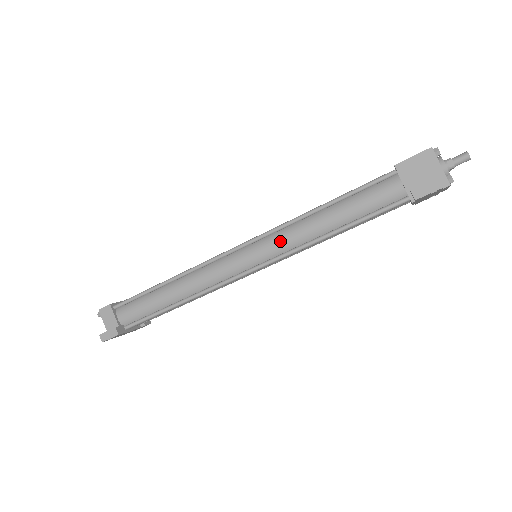
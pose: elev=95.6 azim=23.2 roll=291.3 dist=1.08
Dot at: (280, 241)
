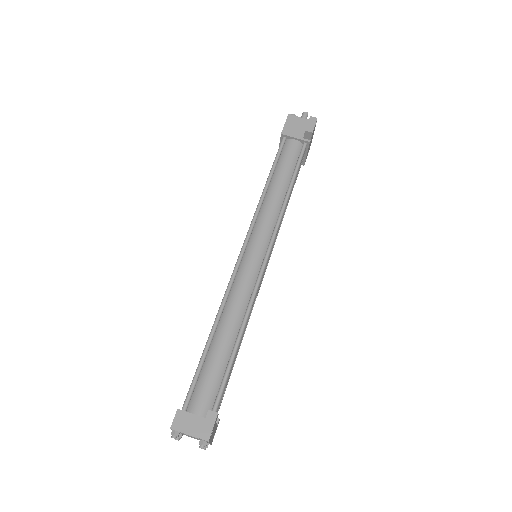
Dot at: (265, 223)
